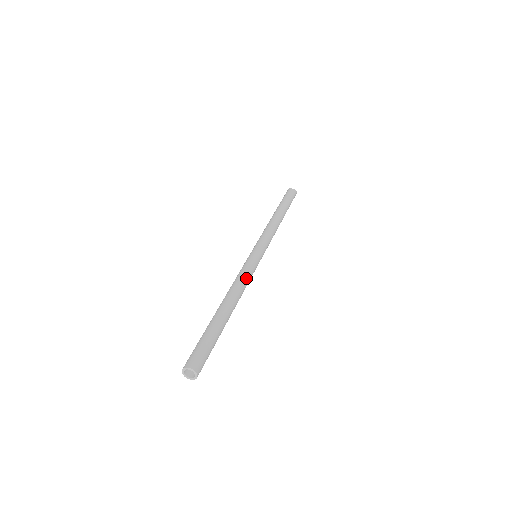
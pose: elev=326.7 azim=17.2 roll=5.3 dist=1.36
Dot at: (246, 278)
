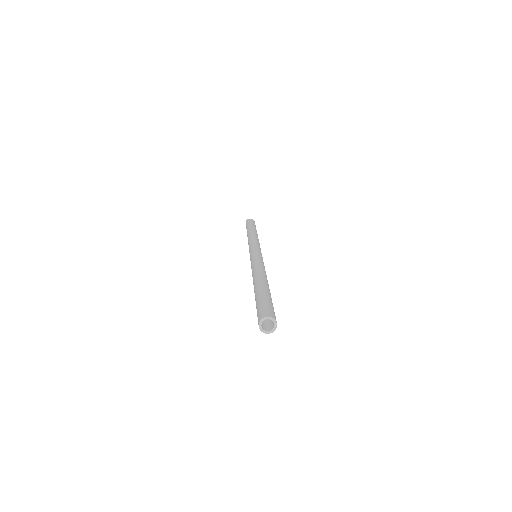
Dot at: (263, 266)
